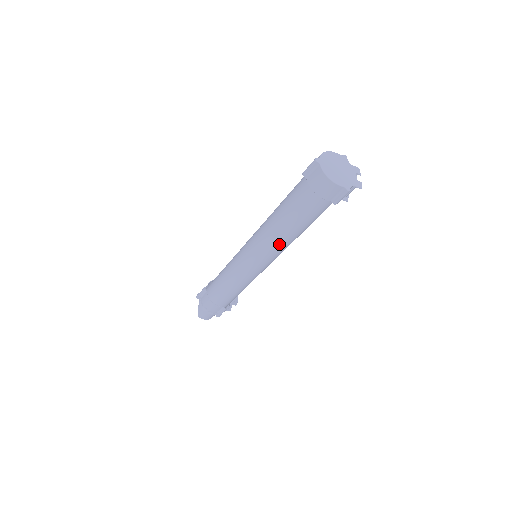
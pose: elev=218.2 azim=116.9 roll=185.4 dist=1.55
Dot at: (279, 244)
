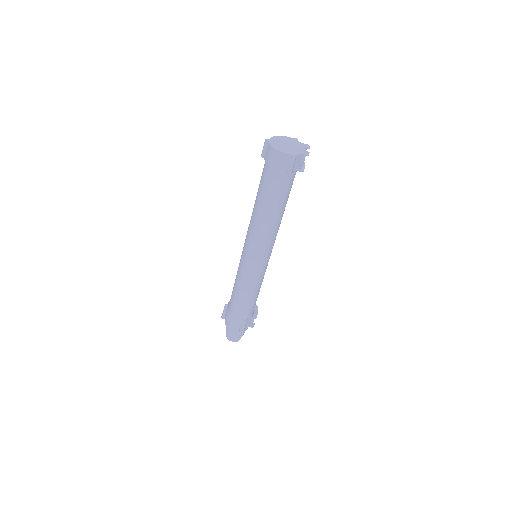
Dot at: (263, 230)
